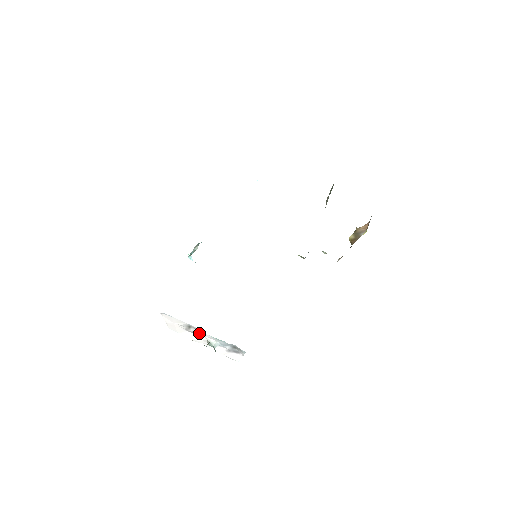
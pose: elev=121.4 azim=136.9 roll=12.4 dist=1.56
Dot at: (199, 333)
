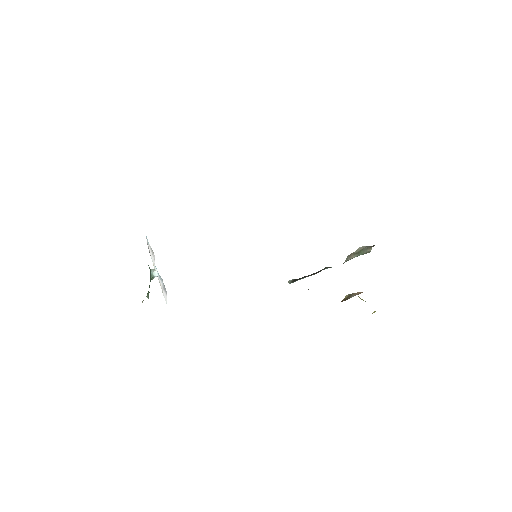
Dot at: occluded
